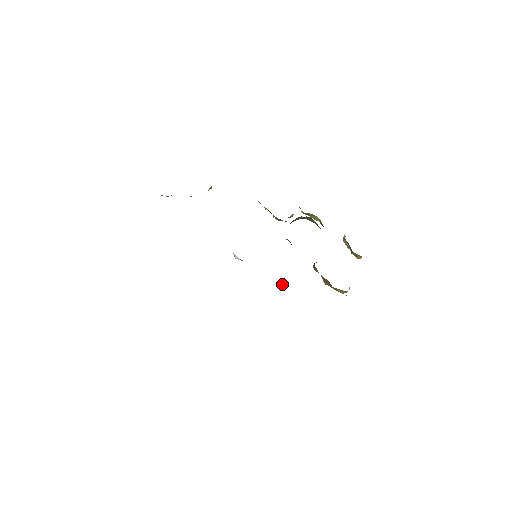
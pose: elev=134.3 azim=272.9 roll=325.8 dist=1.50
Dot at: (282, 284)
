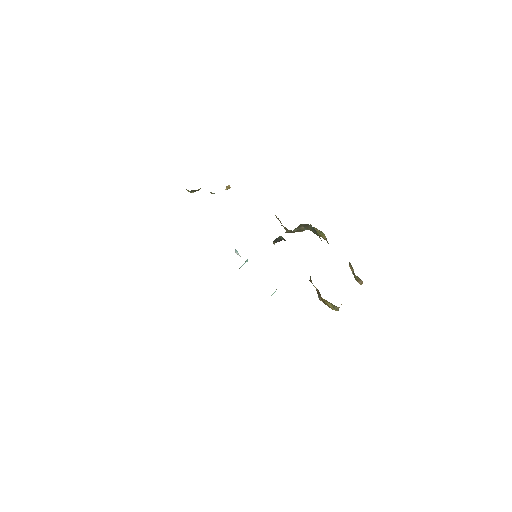
Dot at: occluded
